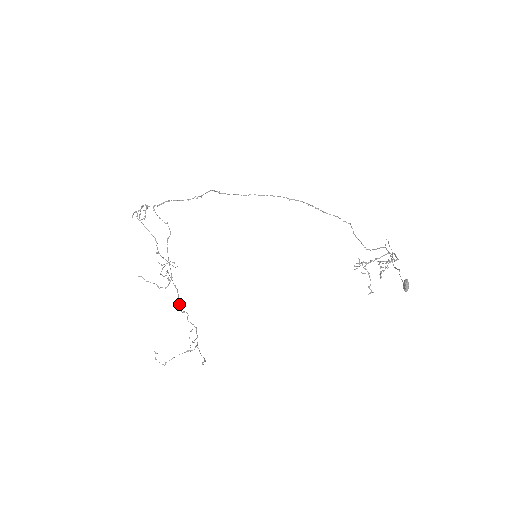
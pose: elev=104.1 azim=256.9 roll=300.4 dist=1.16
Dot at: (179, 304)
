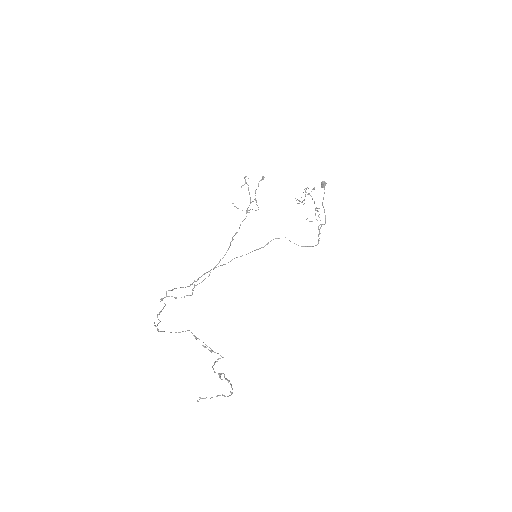
Dot at: (230, 244)
